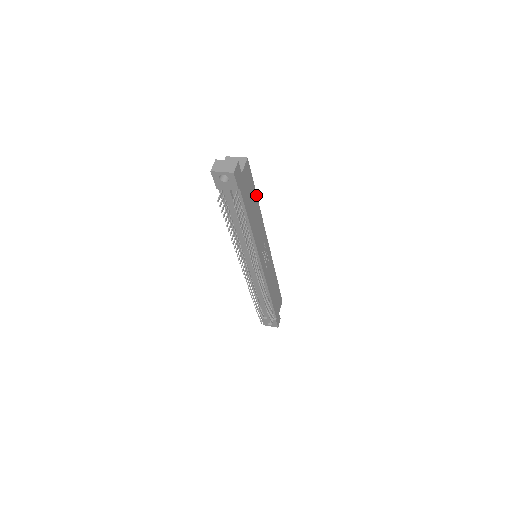
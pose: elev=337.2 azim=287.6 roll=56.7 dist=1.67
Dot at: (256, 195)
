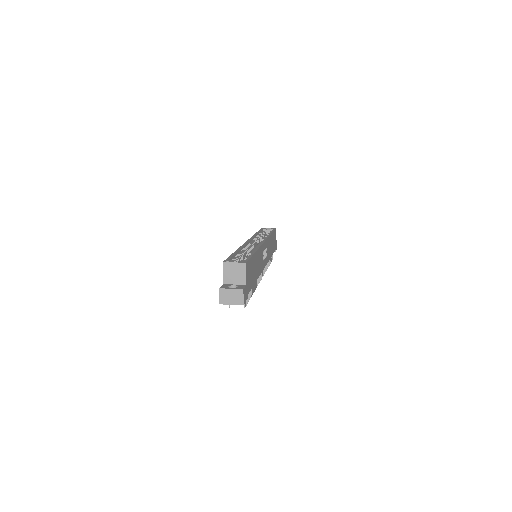
Dot at: (254, 254)
